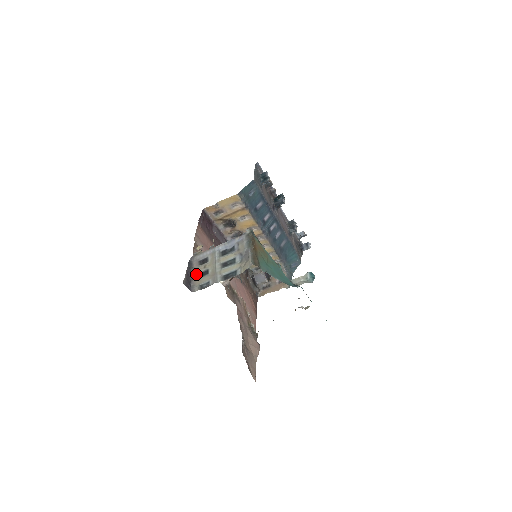
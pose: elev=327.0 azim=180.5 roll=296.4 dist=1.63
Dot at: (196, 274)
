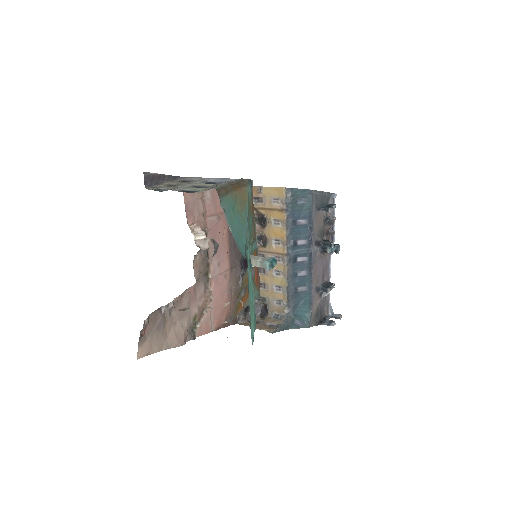
Dot at: (167, 183)
